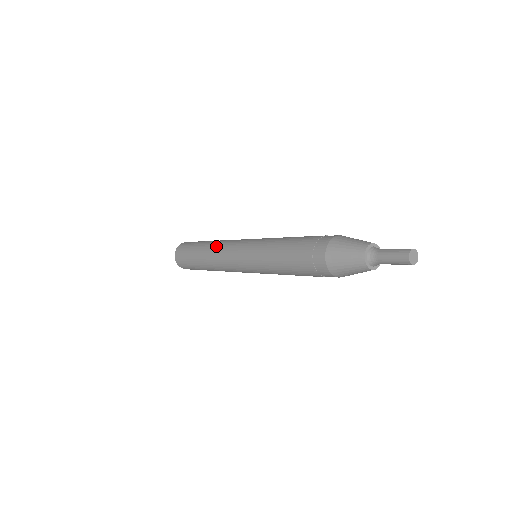
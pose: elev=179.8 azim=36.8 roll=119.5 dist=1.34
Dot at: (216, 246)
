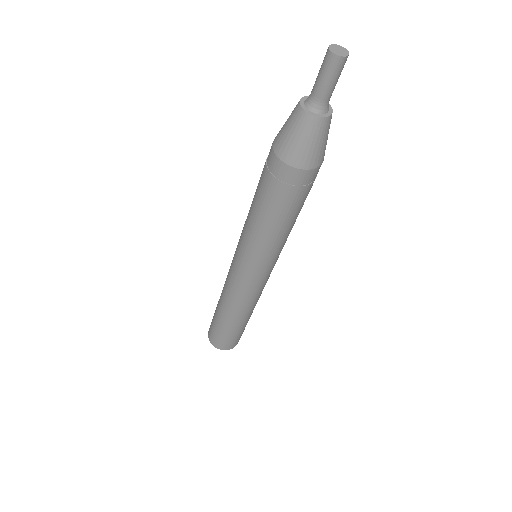
Dot at: occluded
